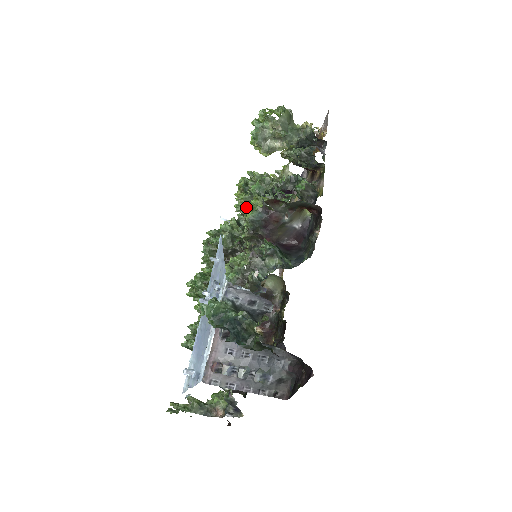
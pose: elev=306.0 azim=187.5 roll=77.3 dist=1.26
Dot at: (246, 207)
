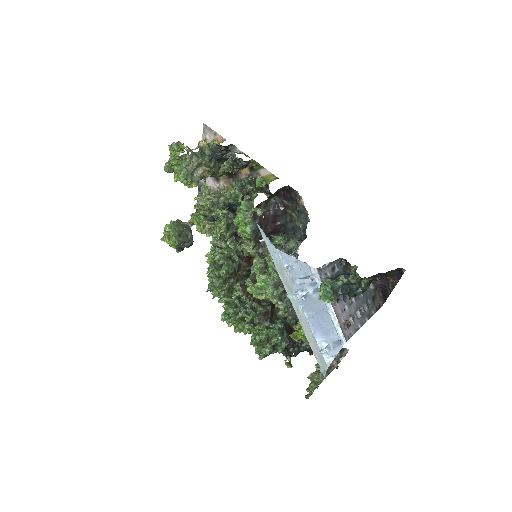
Dot at: (227, 229)
